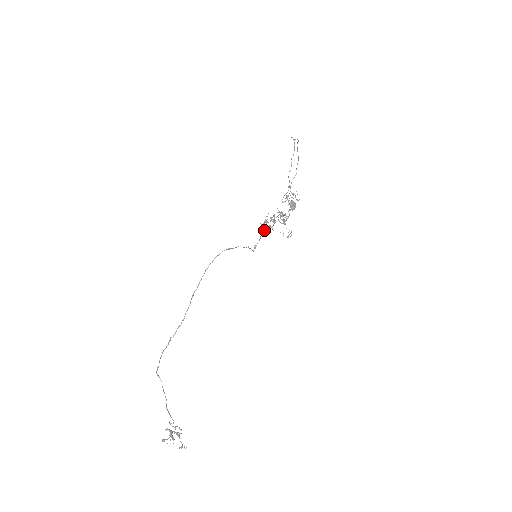
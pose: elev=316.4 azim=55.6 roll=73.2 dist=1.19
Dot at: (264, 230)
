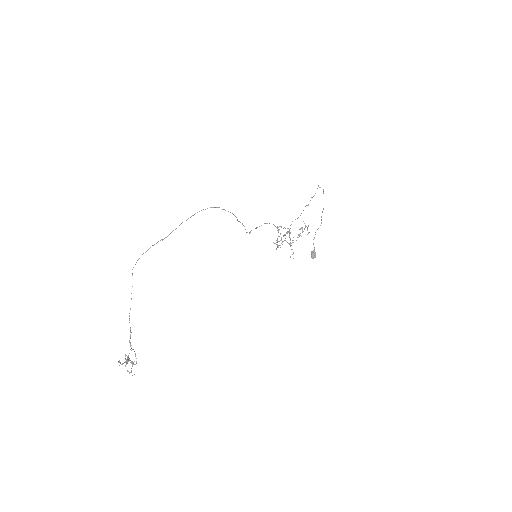
Dot at: occluded
